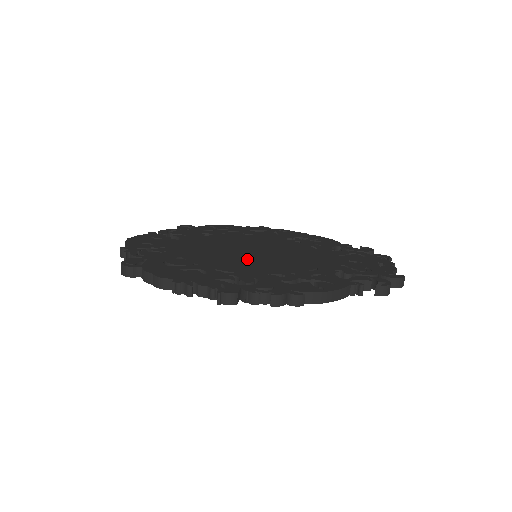
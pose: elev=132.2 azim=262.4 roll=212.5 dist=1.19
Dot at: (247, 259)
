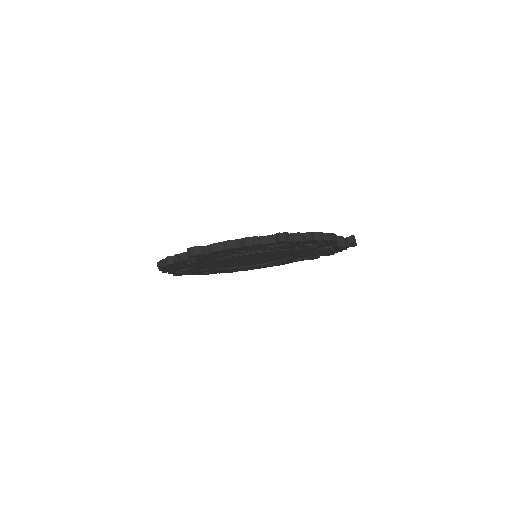
Dot at: occluded
